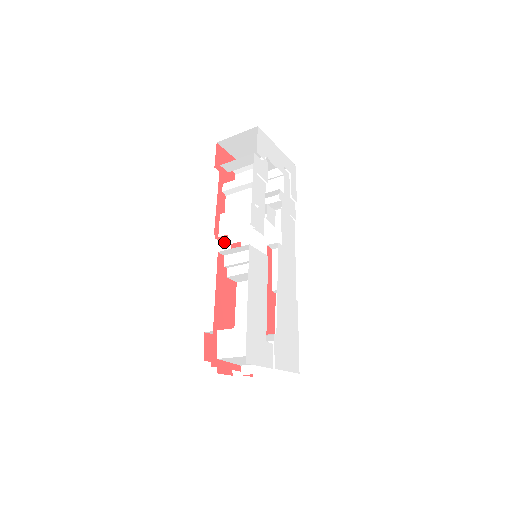
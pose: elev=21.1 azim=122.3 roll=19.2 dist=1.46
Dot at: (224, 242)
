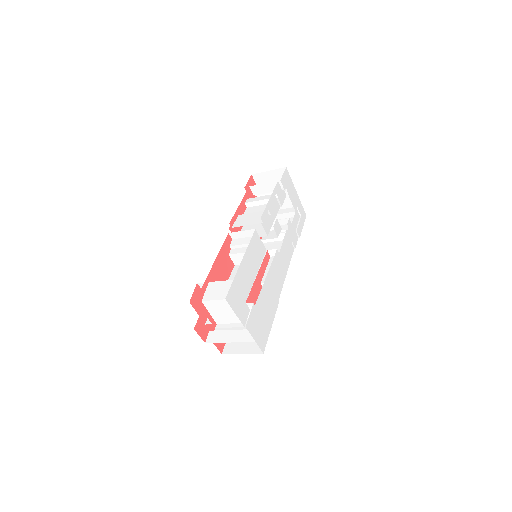
Dot at: occluded
